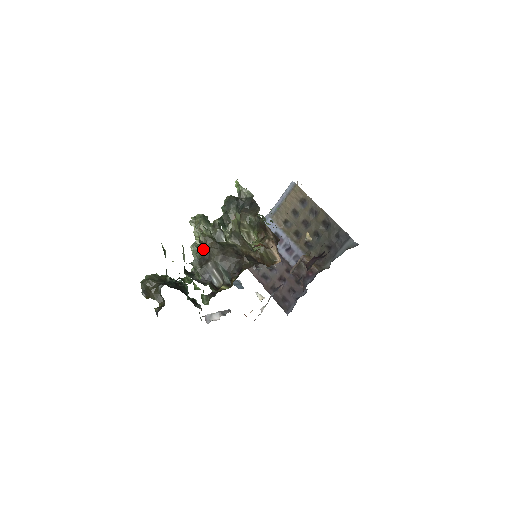
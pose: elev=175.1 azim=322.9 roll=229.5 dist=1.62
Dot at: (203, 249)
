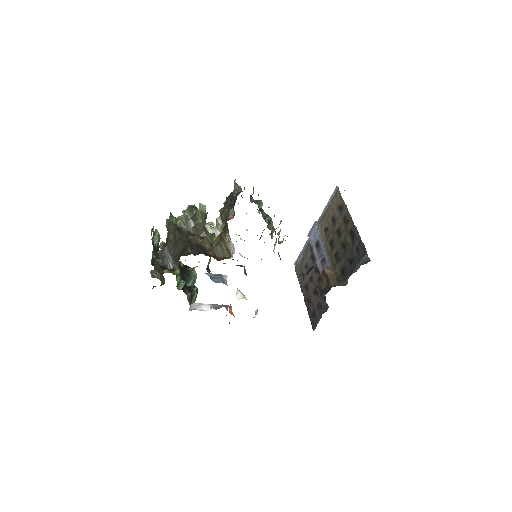
Dot at: occluded
